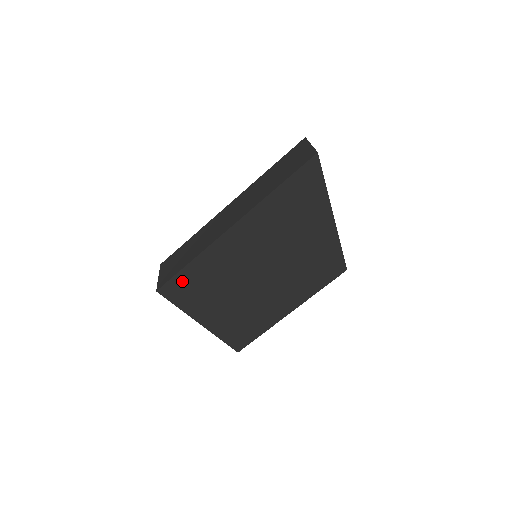
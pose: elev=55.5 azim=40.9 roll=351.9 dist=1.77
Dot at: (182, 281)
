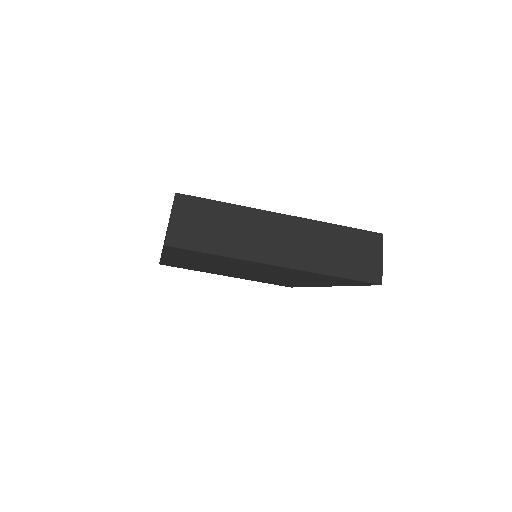
Dot at: (193, 252)
